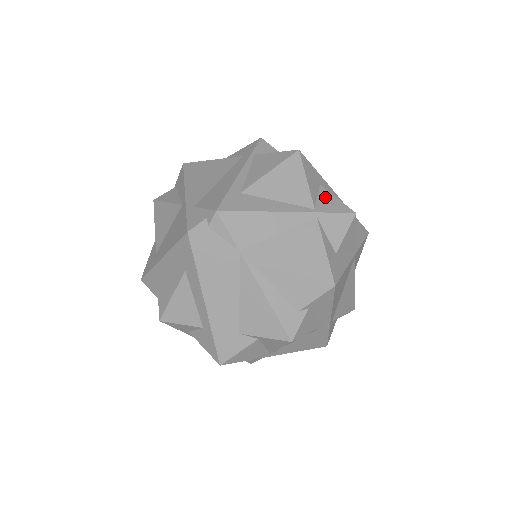
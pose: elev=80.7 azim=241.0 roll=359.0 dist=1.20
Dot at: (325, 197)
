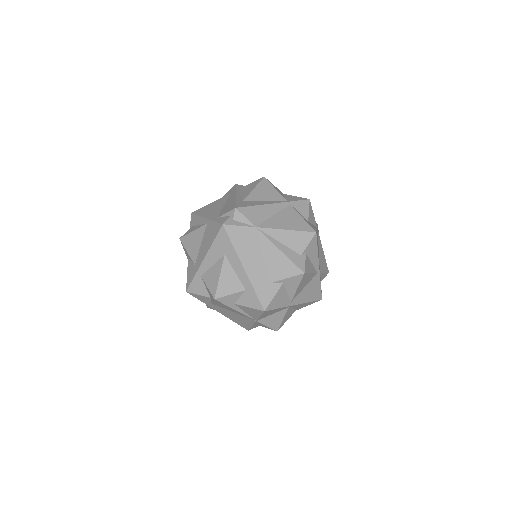
Dot at: (289, 197)
